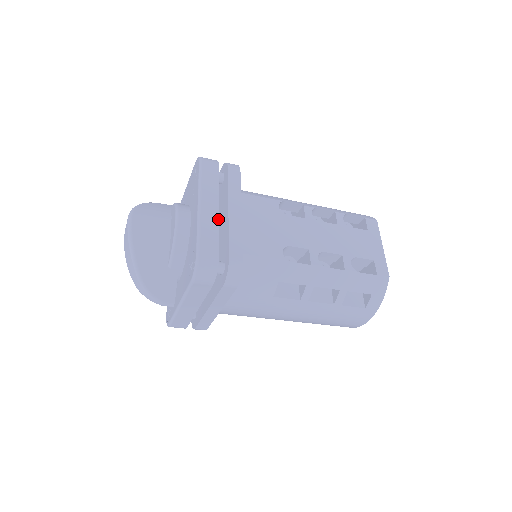
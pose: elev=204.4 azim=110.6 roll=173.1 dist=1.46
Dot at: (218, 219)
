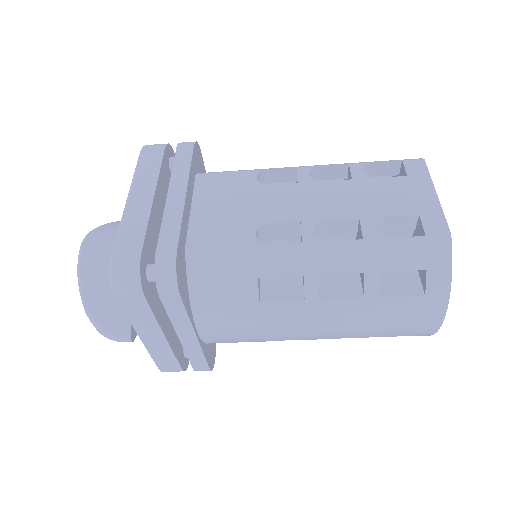
Dot at: (150, 208)
